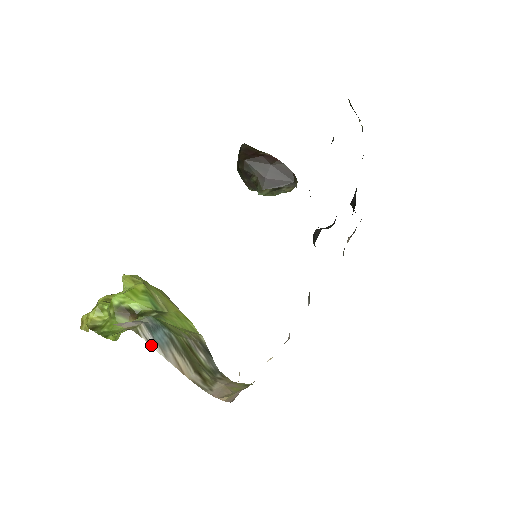
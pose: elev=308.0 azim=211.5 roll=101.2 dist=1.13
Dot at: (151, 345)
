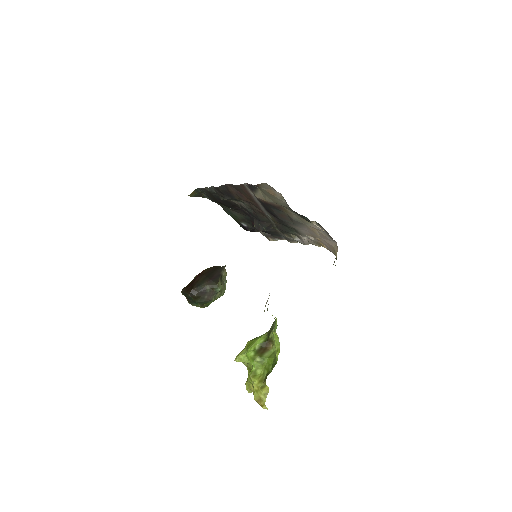
Dot at: occluded
